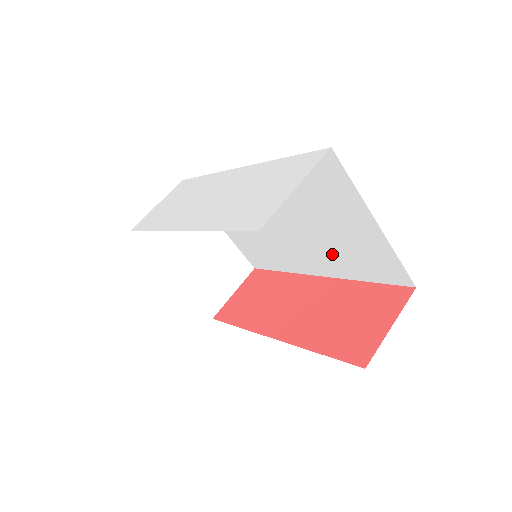
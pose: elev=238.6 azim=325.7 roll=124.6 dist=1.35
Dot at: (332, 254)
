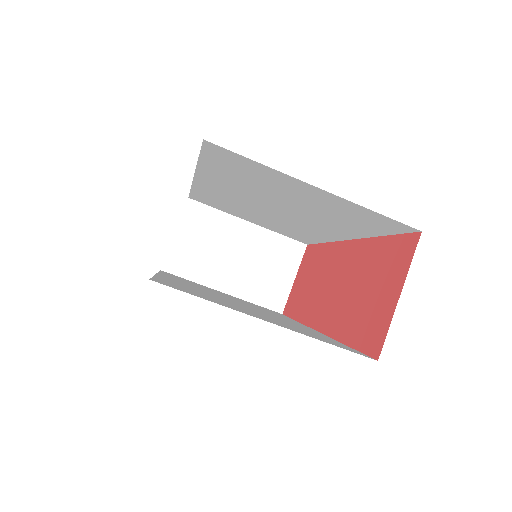
Dot at: (329, 221)
